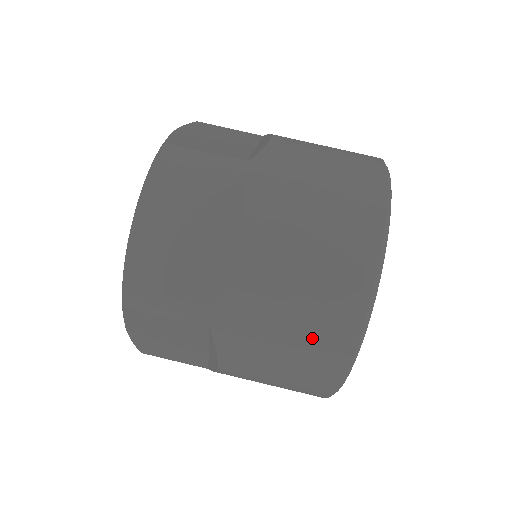
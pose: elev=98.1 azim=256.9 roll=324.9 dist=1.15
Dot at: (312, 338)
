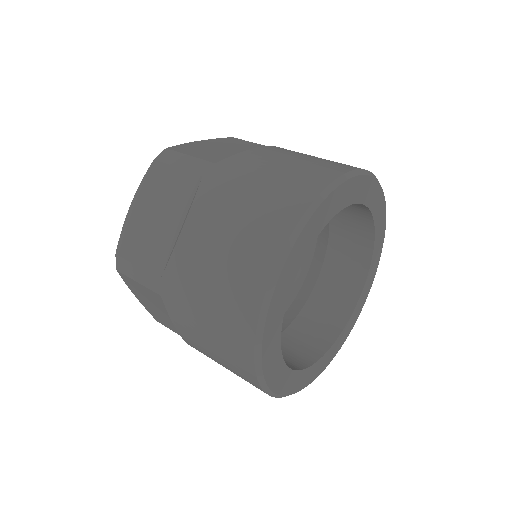
Dot at: (280, 189)
